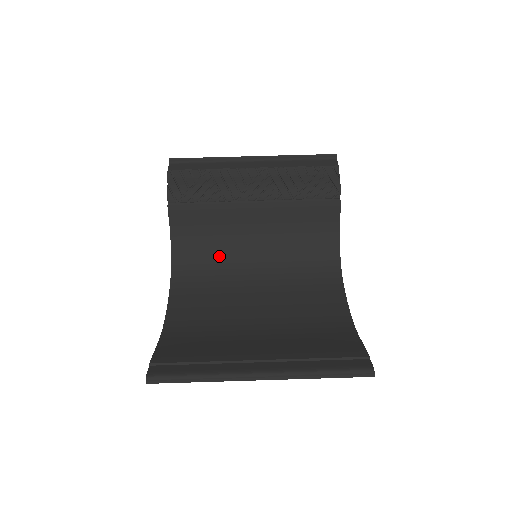
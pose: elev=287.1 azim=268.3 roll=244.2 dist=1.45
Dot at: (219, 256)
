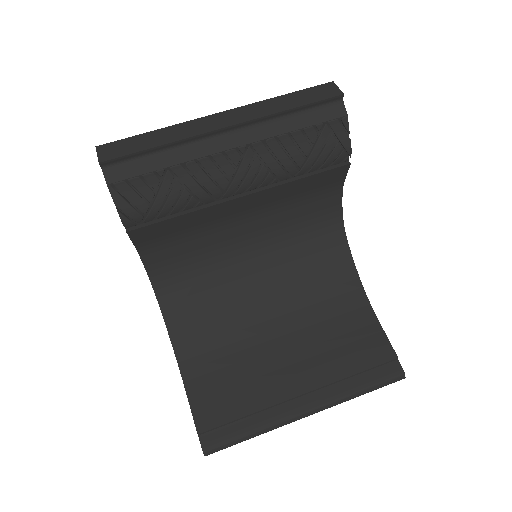
Dot at: (204, 252)
